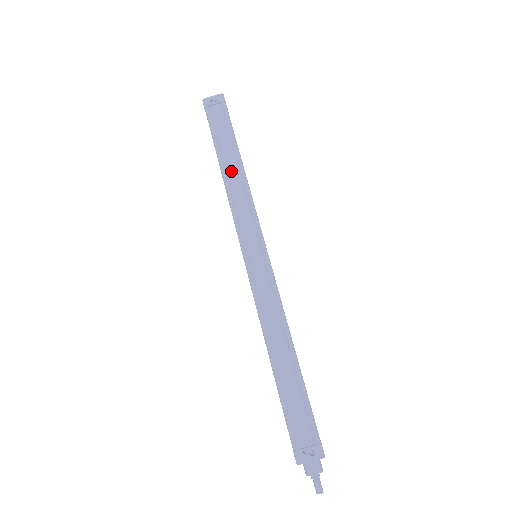
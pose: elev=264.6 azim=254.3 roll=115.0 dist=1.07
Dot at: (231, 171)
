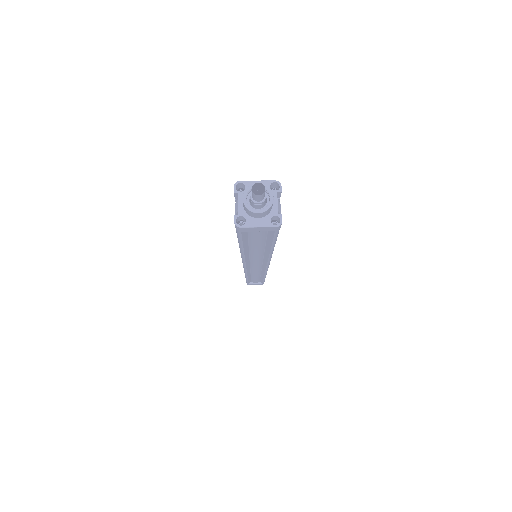
Dot at: occluded
